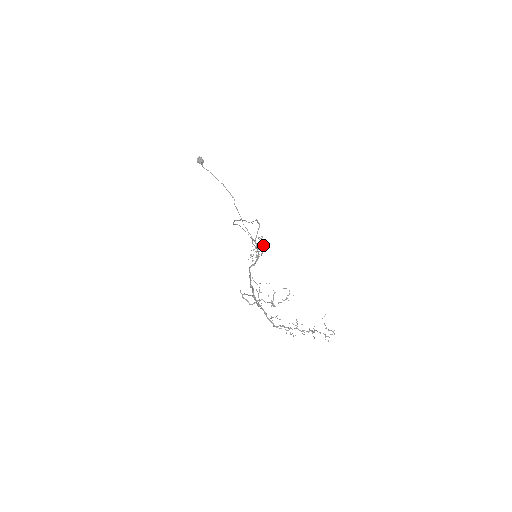
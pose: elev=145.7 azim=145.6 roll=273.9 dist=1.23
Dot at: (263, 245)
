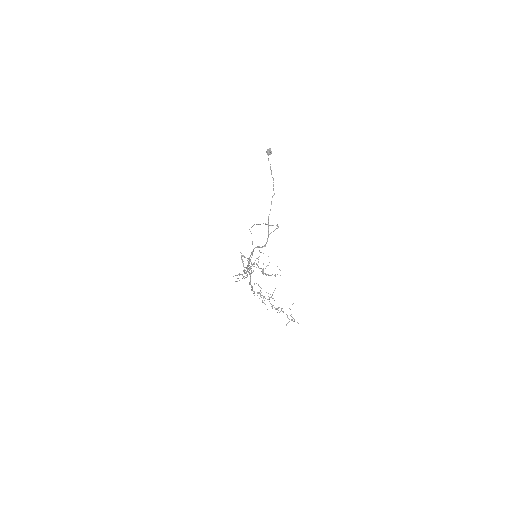
Dot at: occluded
